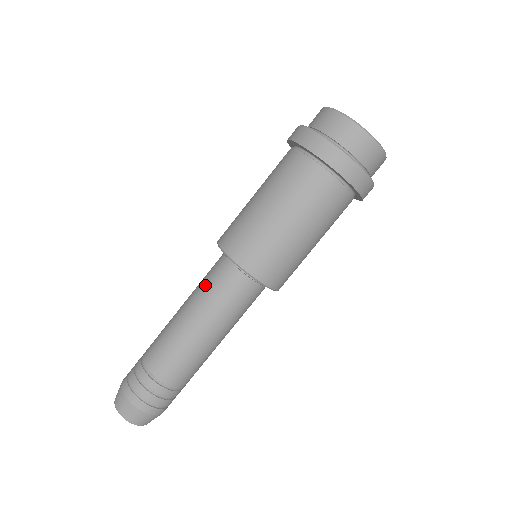
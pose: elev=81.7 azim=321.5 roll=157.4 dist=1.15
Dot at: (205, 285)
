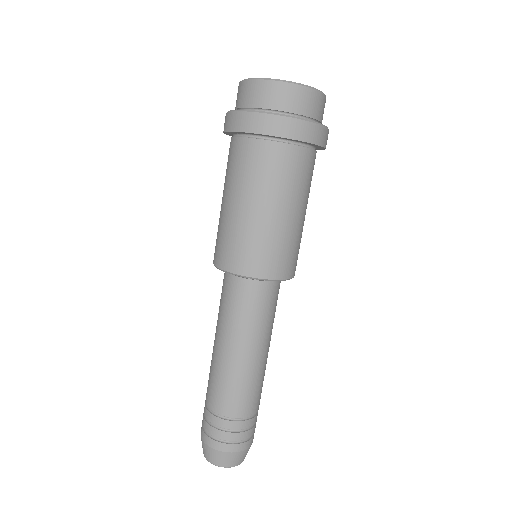
Dot at: occluded
